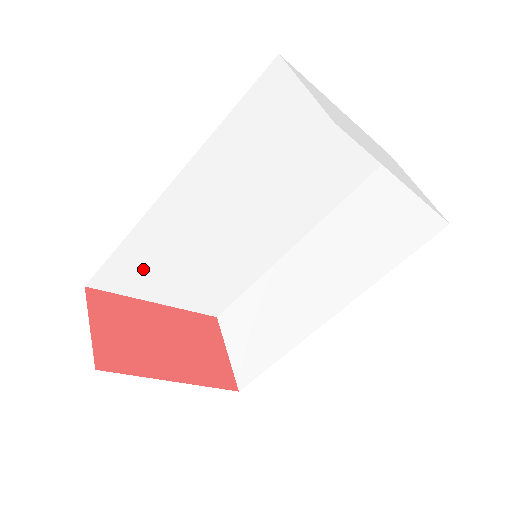
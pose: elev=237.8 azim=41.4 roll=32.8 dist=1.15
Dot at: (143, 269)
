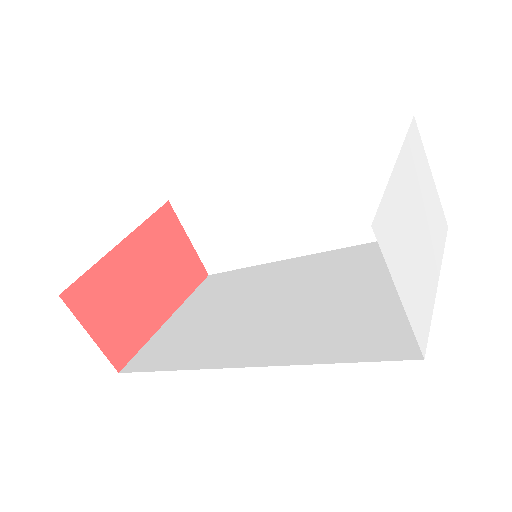
Dot at: occluded
